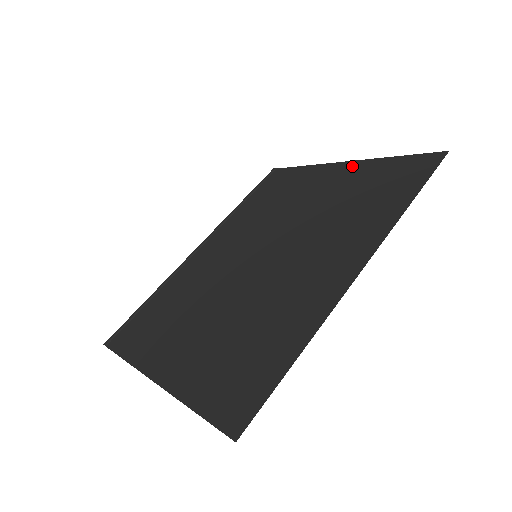
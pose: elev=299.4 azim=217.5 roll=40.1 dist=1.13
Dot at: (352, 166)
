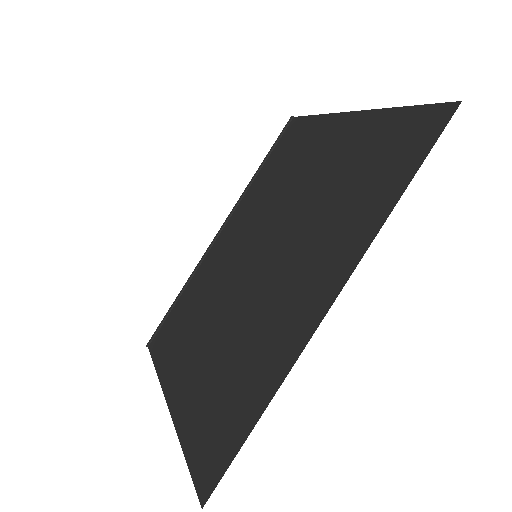
Dot at: (358, 121)
